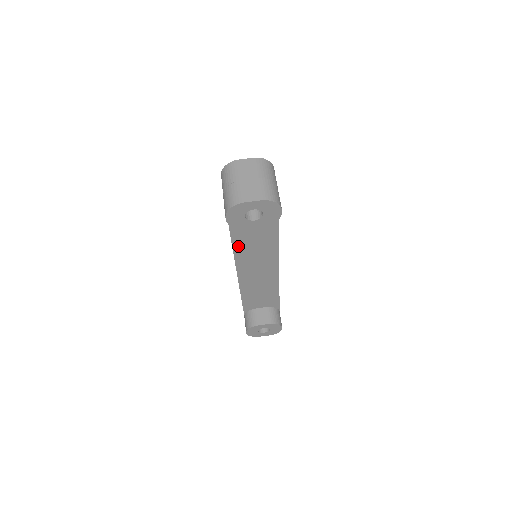
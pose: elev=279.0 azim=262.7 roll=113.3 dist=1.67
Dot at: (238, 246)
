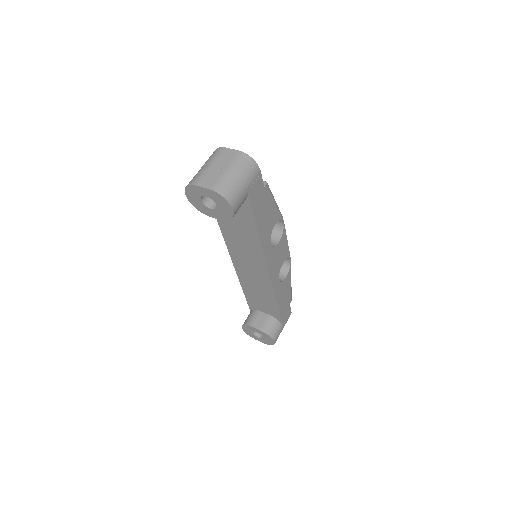
Dot at: (227, 235)
